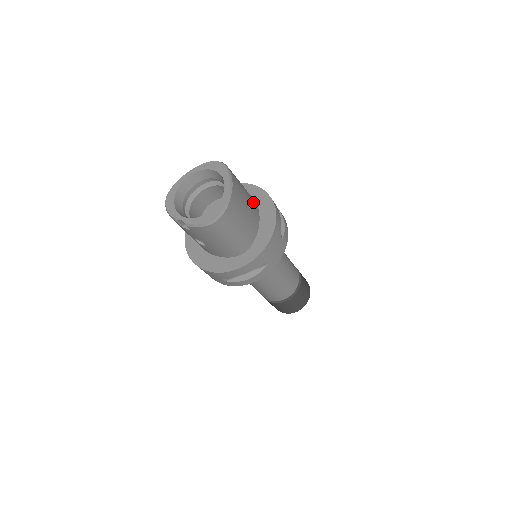
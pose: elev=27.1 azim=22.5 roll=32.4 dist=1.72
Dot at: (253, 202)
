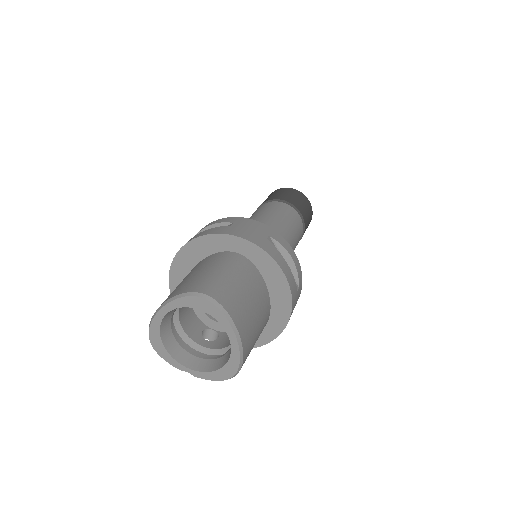
Dot at: (255, 281)
